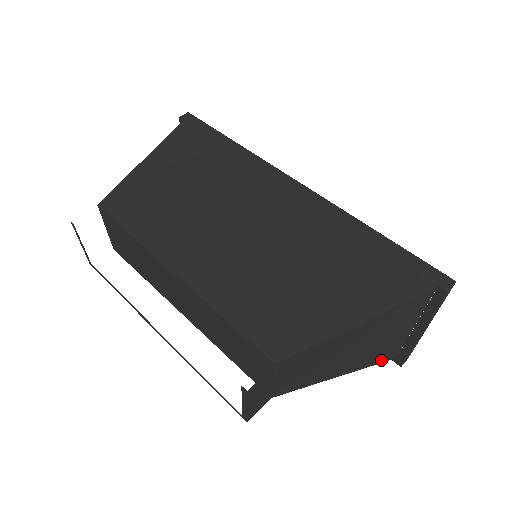
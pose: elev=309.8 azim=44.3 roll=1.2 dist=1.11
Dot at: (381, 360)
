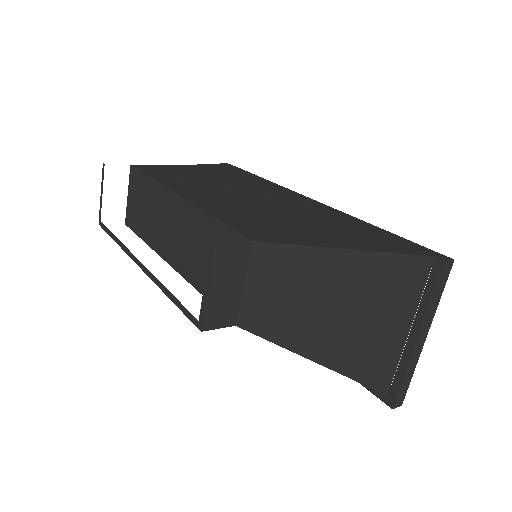
Dot at: (369, 379)
